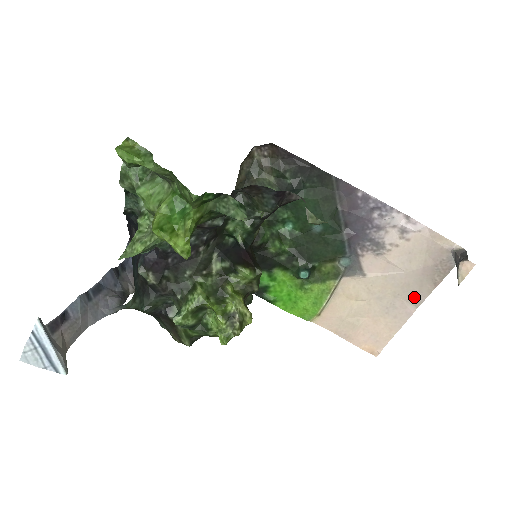
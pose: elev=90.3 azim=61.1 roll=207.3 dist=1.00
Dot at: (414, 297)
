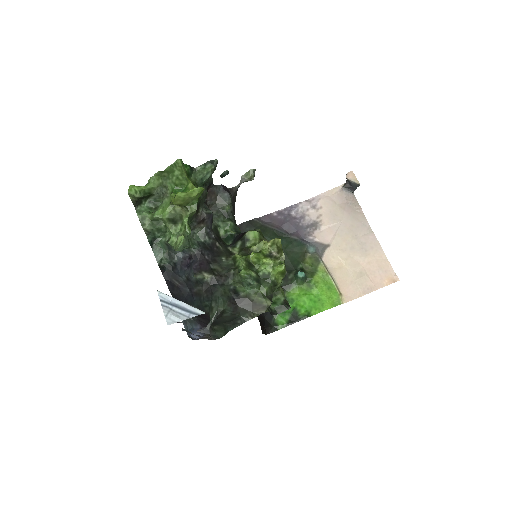
Dot at: (363, 228)
